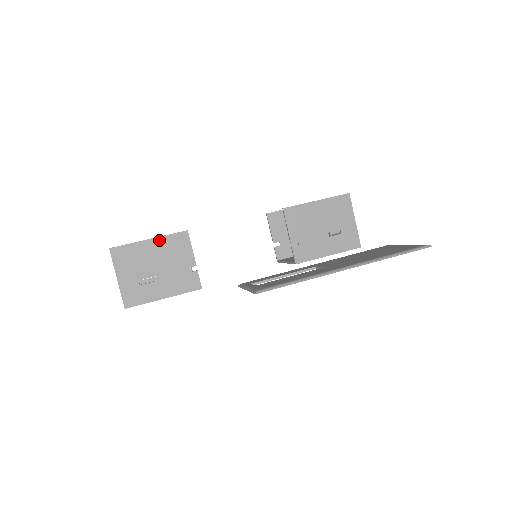
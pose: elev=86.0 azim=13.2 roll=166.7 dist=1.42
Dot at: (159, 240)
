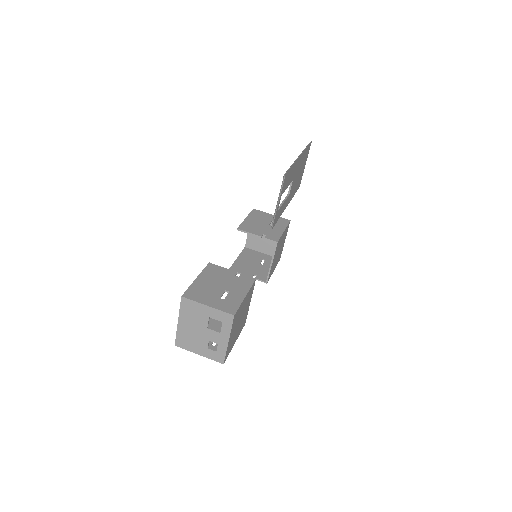
Dot at: (202, 275)
